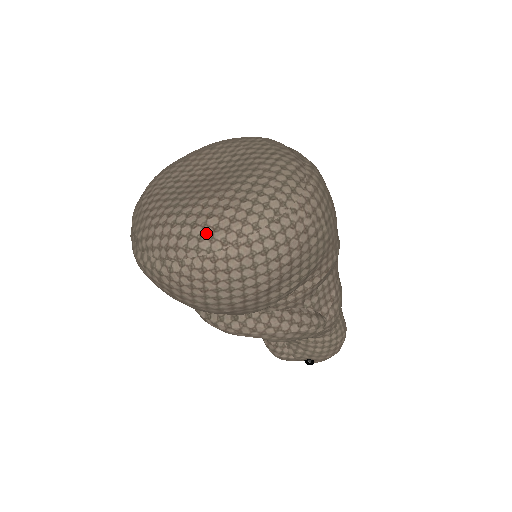
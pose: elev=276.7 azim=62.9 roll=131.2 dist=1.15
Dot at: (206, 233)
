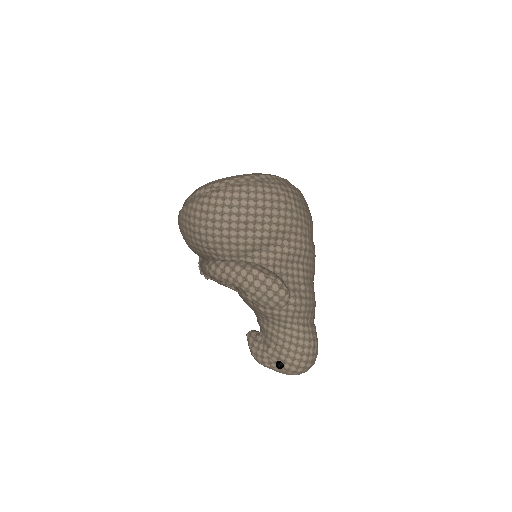
Dot at: (219, 181)
